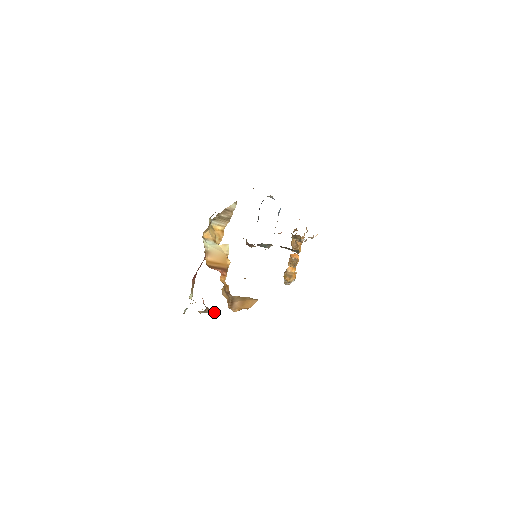
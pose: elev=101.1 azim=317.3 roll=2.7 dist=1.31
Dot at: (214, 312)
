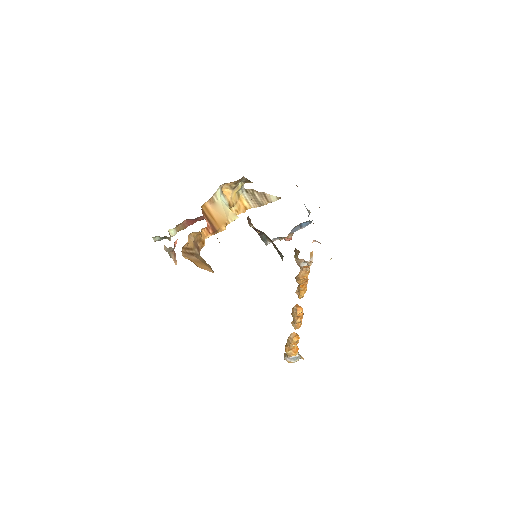
Dot at: occluded
